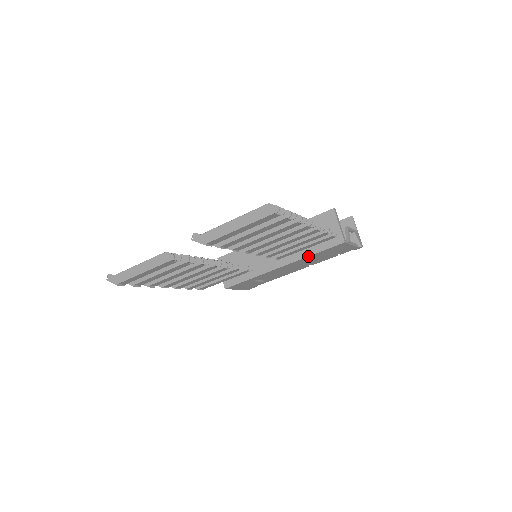
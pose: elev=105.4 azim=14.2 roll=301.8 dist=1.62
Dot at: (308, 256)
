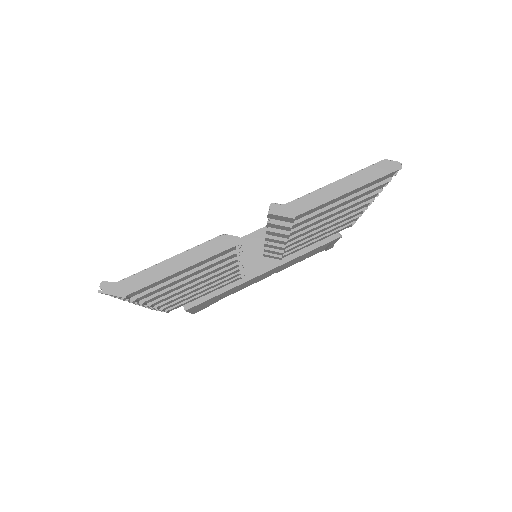
Dot at: (299, 256)
